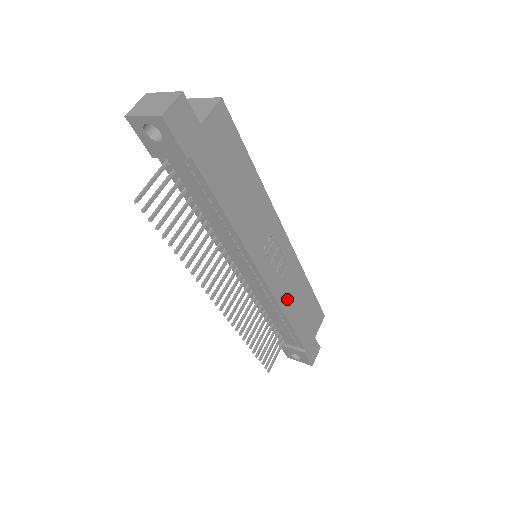
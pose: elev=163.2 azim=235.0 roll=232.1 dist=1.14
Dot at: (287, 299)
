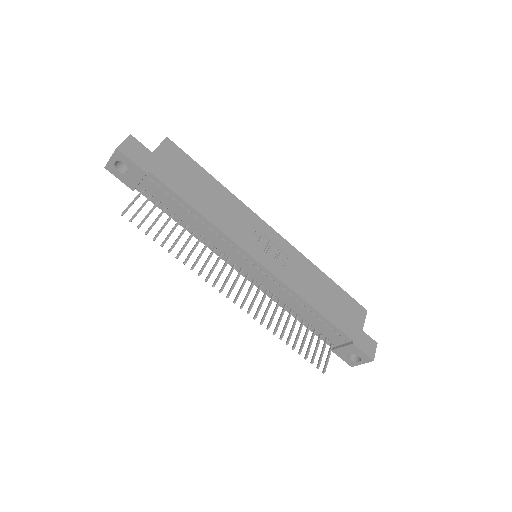
Dot at: (301, 286)
